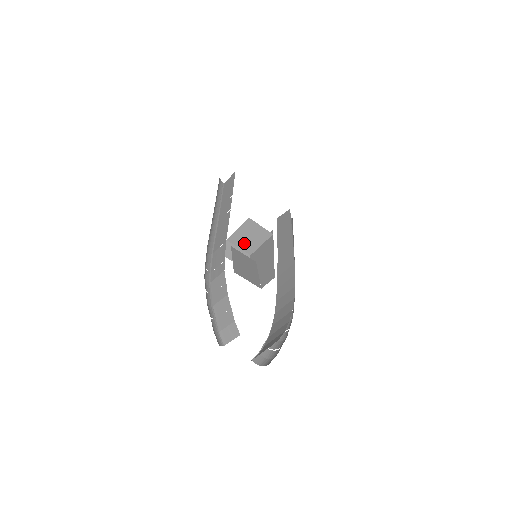
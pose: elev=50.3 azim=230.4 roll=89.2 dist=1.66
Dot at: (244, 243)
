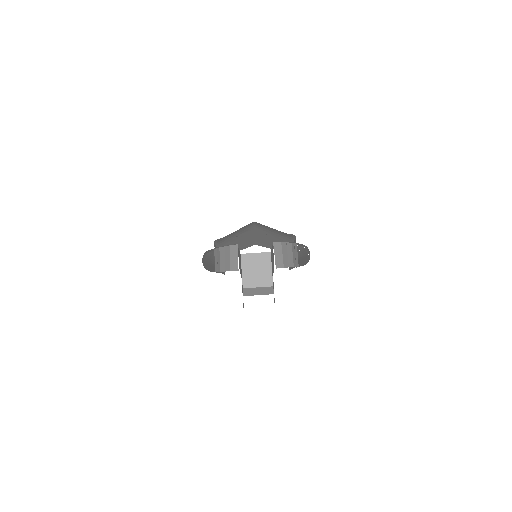
Dot at: (258, 279)
